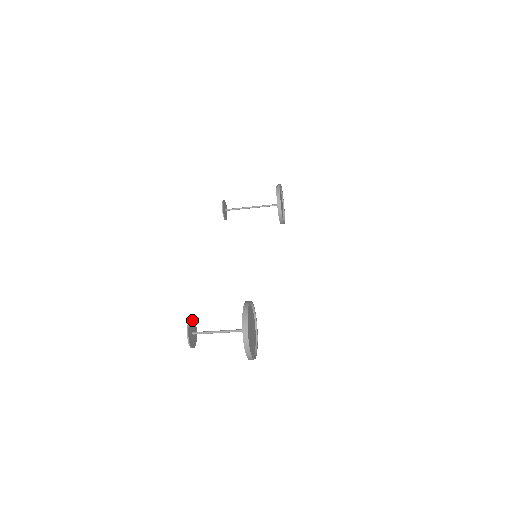
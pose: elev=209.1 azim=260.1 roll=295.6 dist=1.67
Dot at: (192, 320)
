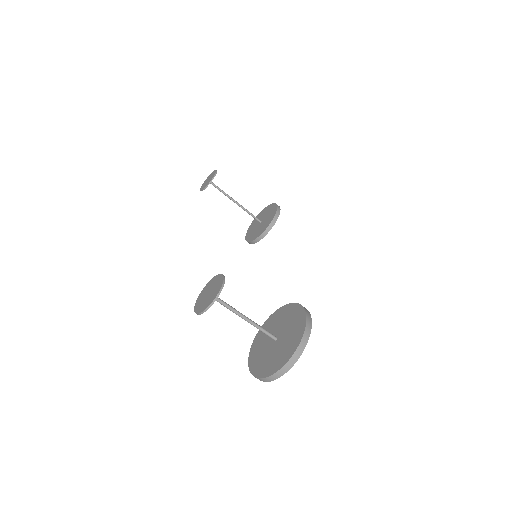
Dot at: (219, 277)
